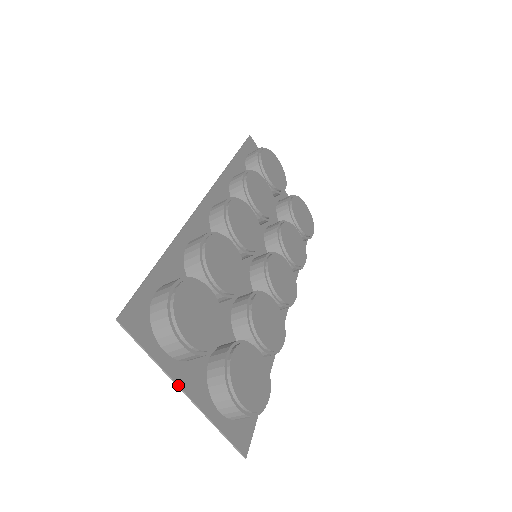
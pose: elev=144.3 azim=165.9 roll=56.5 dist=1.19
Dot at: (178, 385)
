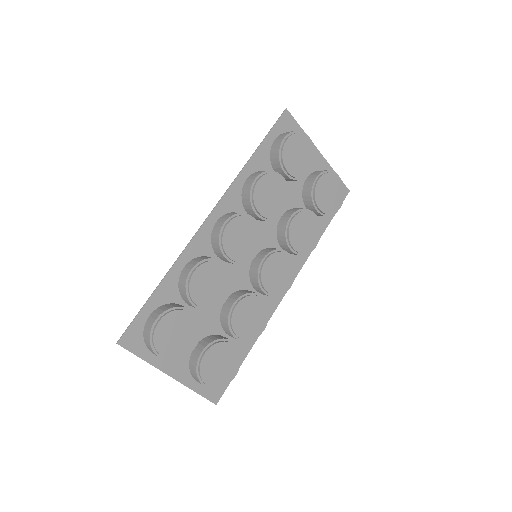
Dot at: (163, 372)
